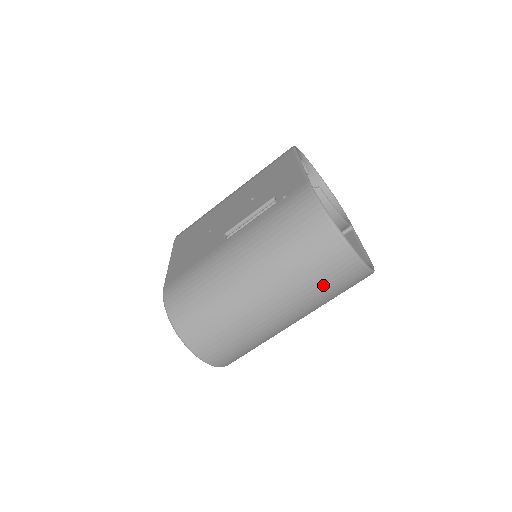
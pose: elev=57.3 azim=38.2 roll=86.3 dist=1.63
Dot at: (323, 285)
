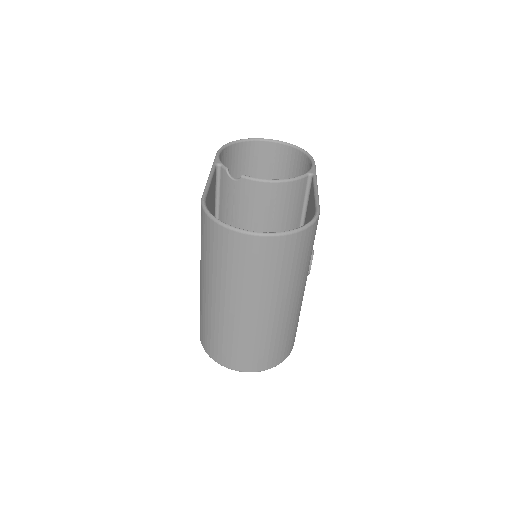
Dot at: (266, 272)
